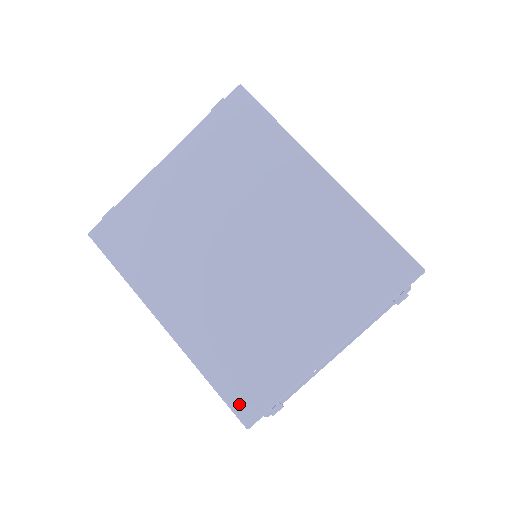
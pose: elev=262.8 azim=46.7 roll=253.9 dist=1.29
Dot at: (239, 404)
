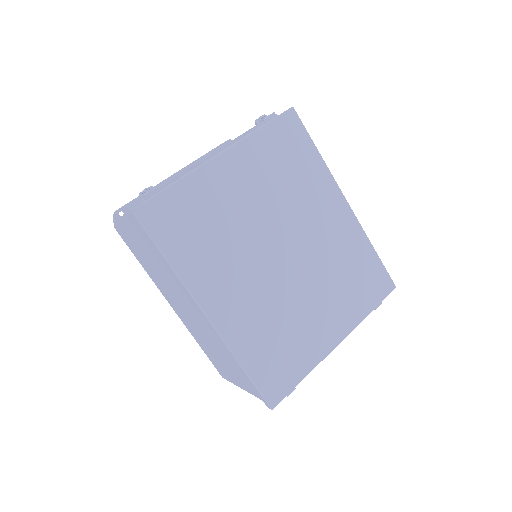
Dot at: (268, 388)
